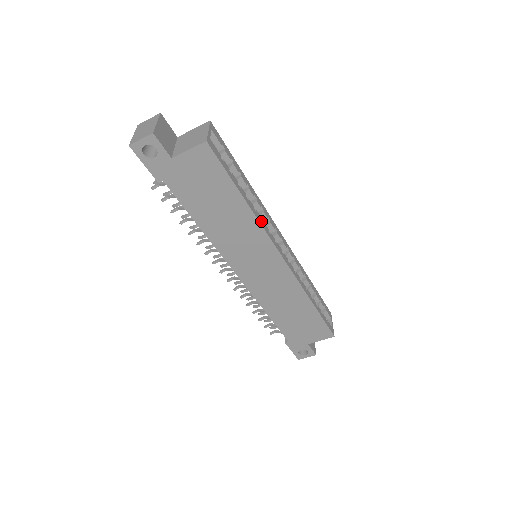
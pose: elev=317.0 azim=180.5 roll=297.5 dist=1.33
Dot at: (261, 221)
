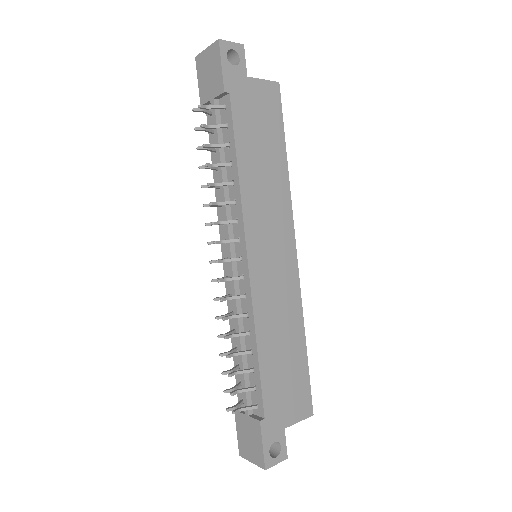
Dot at: (287, 196)
